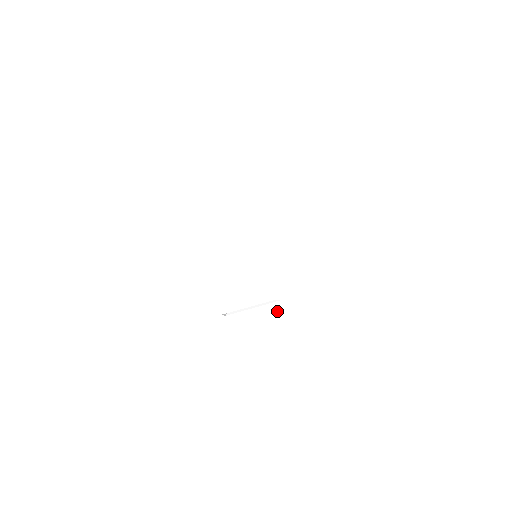
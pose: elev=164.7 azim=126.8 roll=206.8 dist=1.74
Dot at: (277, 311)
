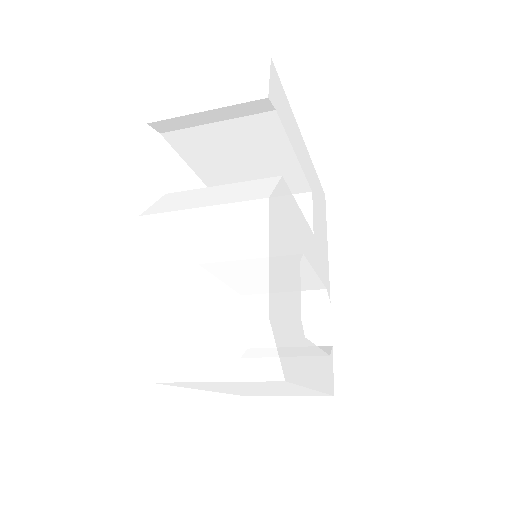
Dot at: (160, 204)
